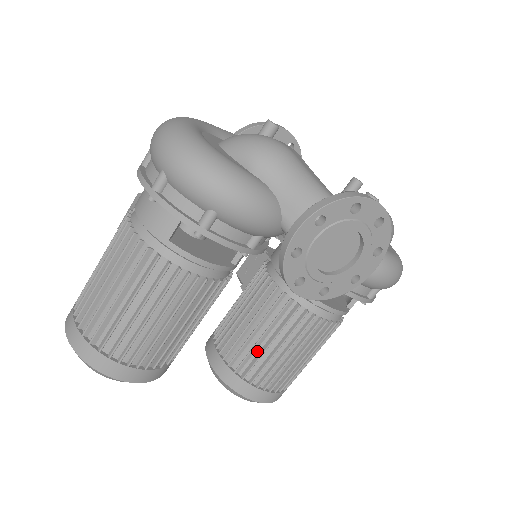
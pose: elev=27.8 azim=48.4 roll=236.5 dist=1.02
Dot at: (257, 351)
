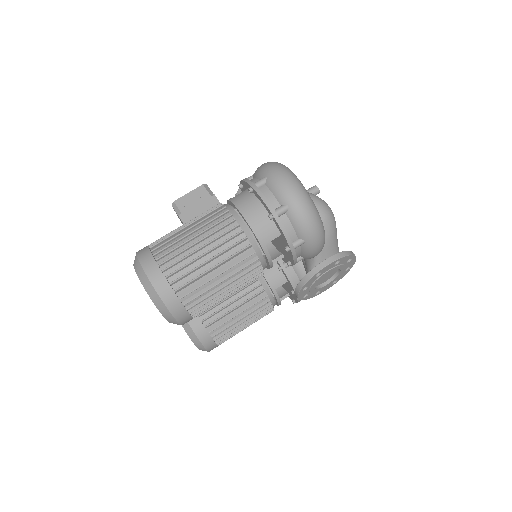
Dot at: (226, 316)
